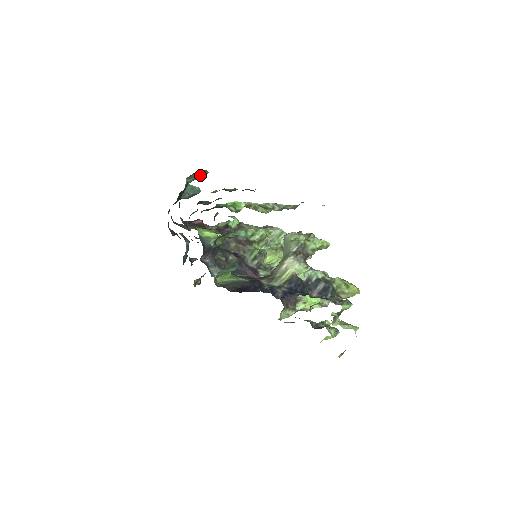
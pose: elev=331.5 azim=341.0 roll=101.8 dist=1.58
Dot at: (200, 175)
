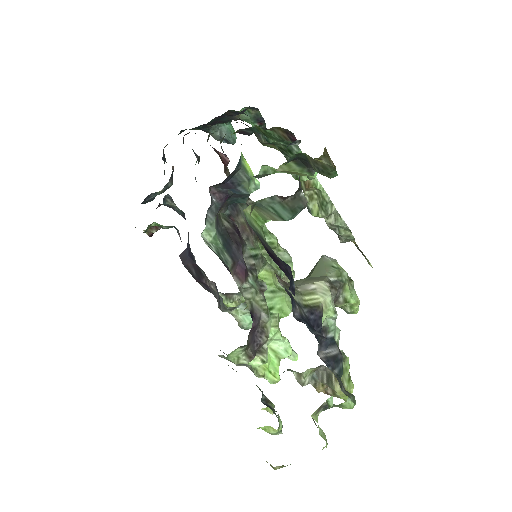
Dot at: (257, 122)
